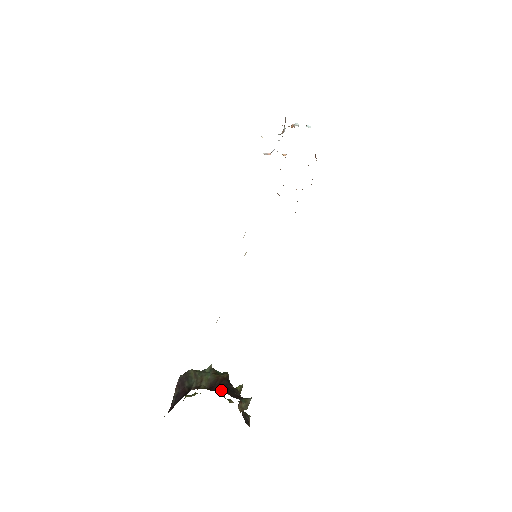
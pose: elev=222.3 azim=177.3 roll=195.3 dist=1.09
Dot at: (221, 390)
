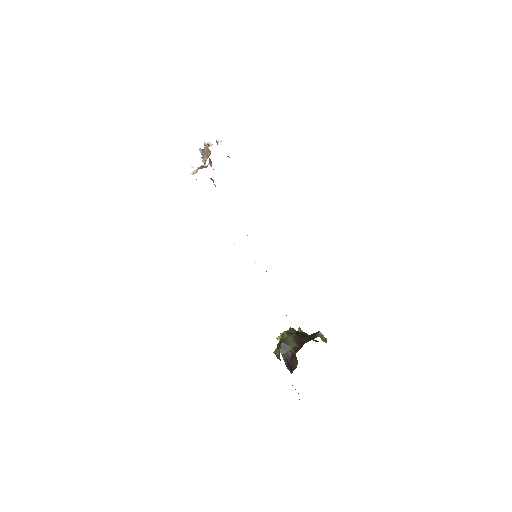
Dot at: (305, 340)
